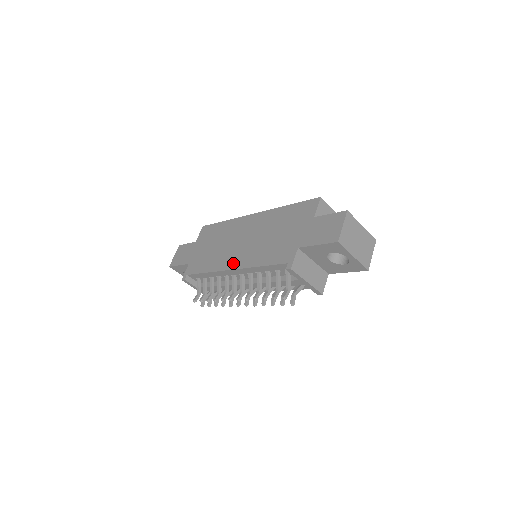
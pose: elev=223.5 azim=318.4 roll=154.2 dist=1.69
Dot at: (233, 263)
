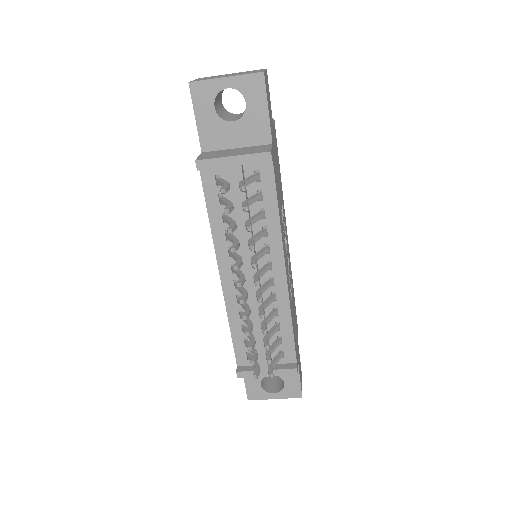
Dot at: occluded
